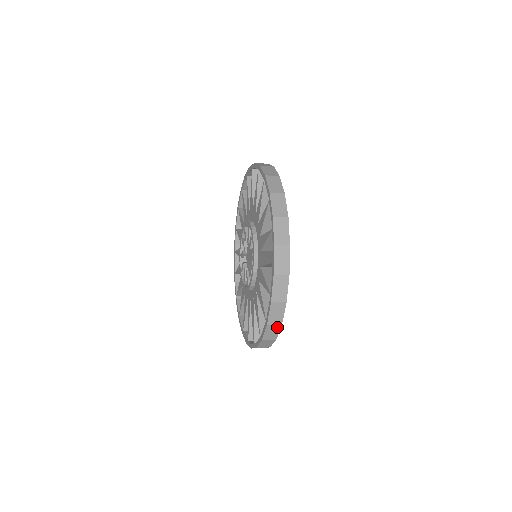
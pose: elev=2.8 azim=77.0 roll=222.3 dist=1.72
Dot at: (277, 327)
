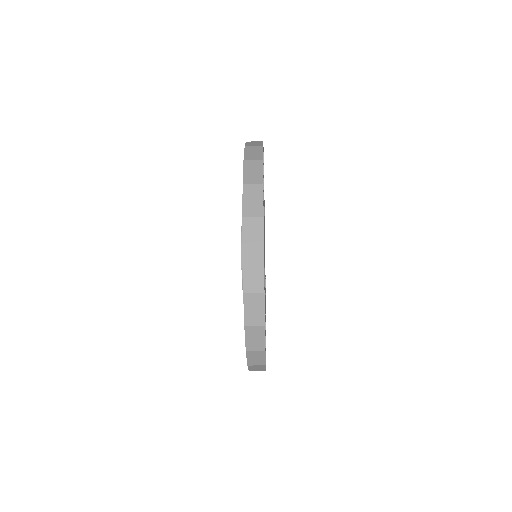
Dot at: (258, 224)
